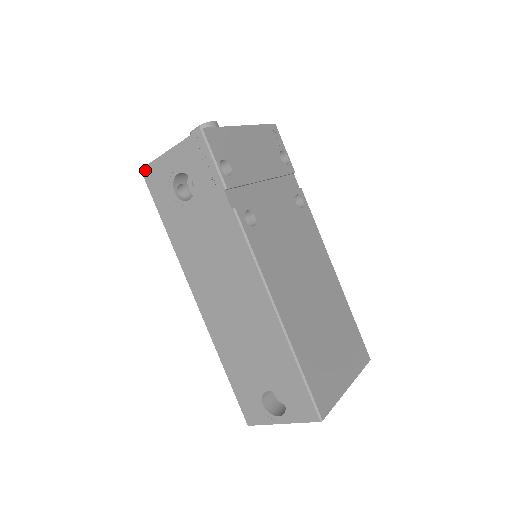
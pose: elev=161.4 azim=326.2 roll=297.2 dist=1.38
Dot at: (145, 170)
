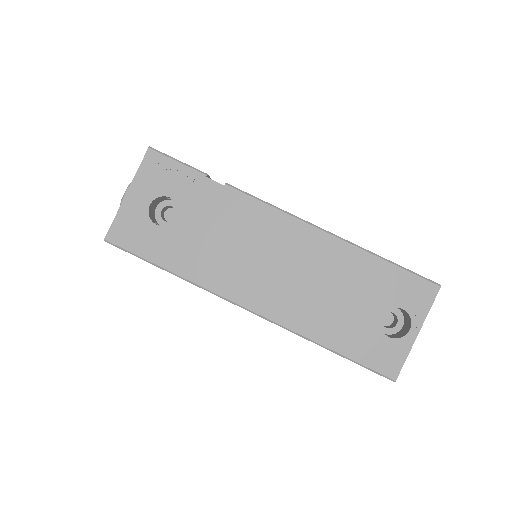
Dot at: (110, 235)
